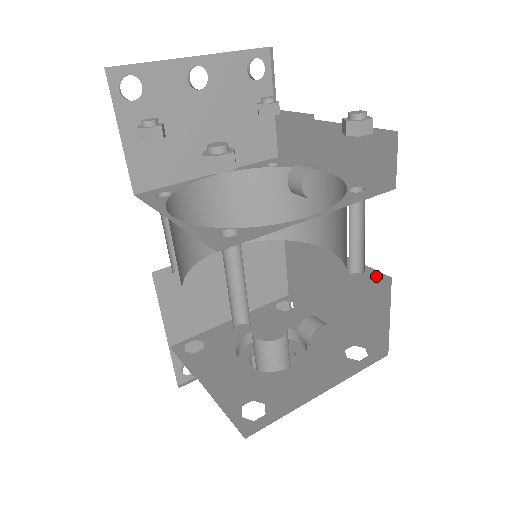
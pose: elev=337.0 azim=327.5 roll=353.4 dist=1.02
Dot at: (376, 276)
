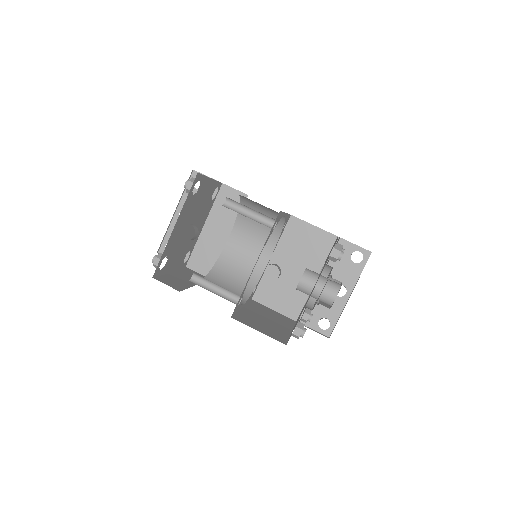
Dot at: occluded
